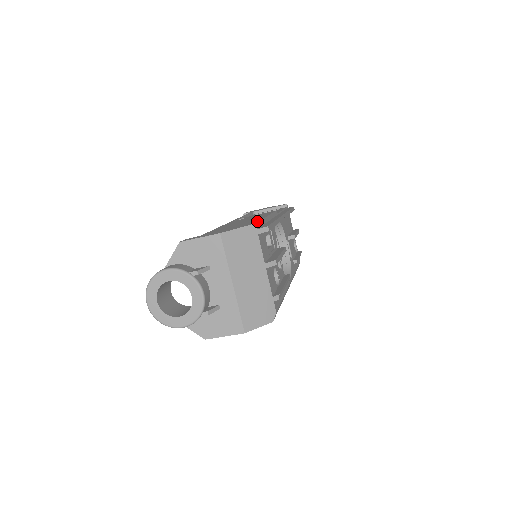
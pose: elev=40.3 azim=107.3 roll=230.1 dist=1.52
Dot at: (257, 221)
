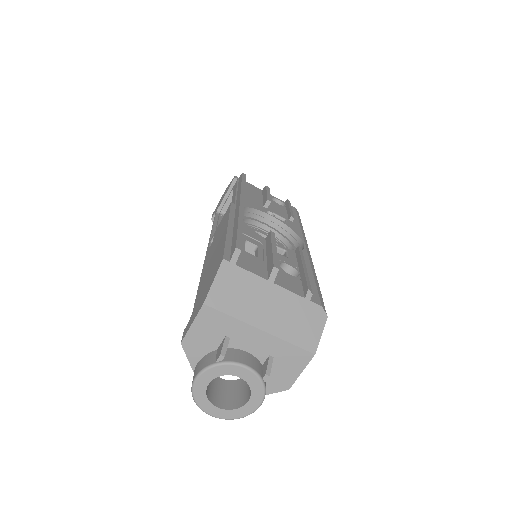
Dot at: (223, 251)
